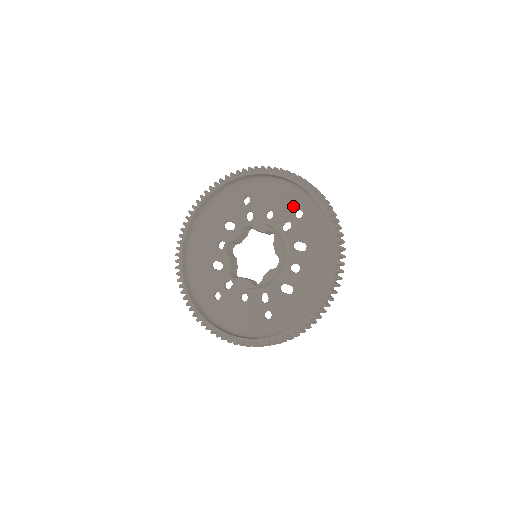
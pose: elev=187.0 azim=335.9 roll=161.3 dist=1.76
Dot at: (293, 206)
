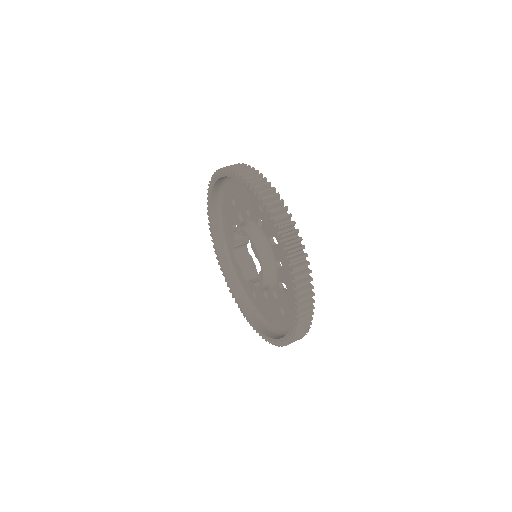
Dot at: (255, 200)
